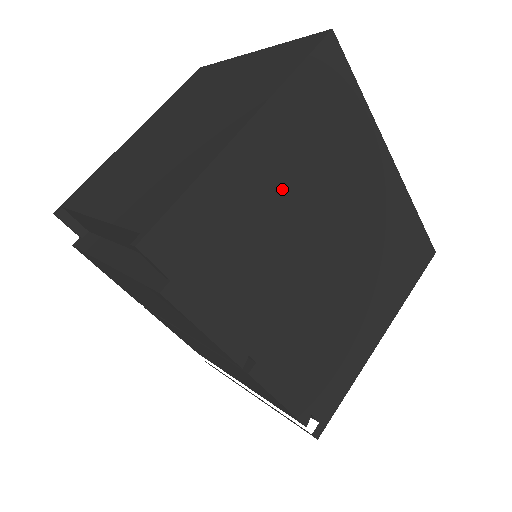
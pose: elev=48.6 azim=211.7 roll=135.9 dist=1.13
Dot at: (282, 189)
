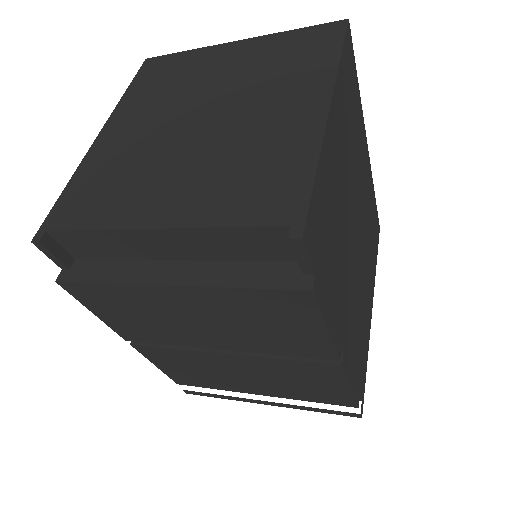
Dot at: (343, 172)
